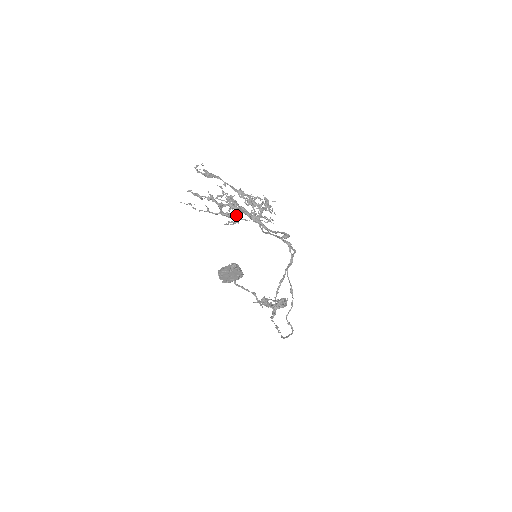
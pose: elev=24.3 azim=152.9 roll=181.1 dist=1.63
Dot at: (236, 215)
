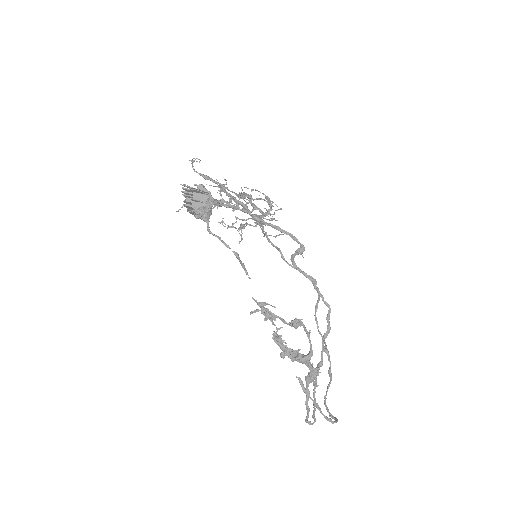
Dot at: (229, 202)
